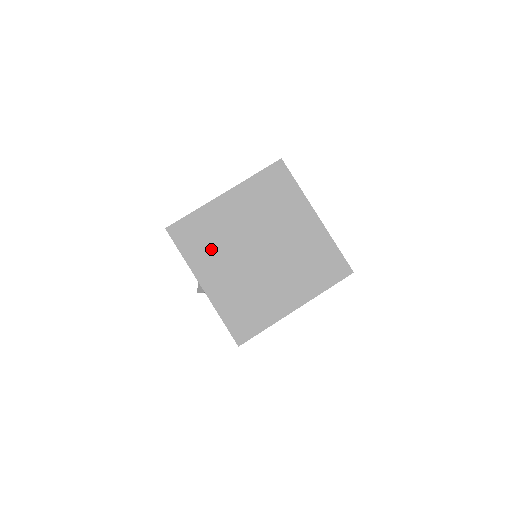
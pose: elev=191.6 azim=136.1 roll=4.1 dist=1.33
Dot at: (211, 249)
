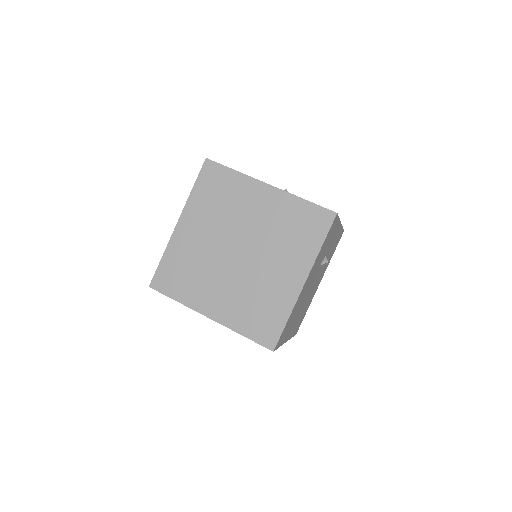
Dot at: (196, 279)
